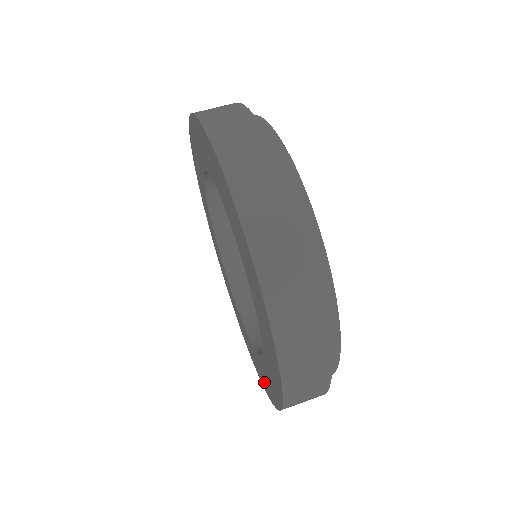
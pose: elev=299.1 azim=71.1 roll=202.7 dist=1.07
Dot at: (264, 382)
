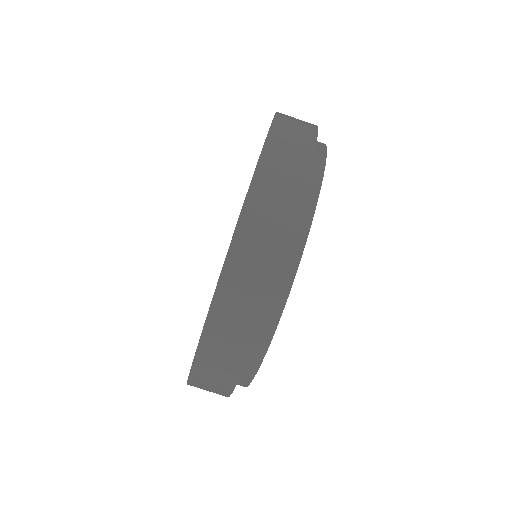
Dot at: occluded
